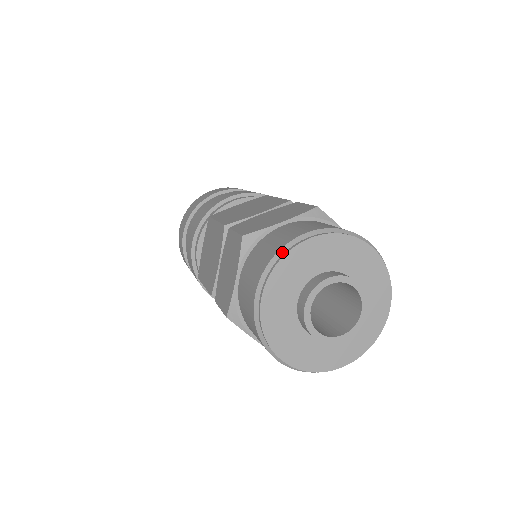
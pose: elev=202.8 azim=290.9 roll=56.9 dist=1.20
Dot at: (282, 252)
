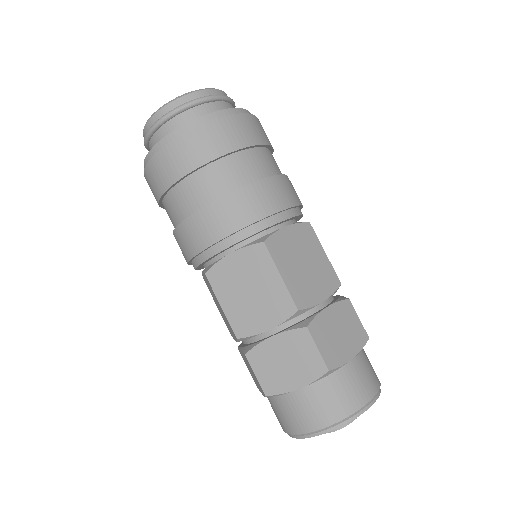
Dot at: (355, 414)
